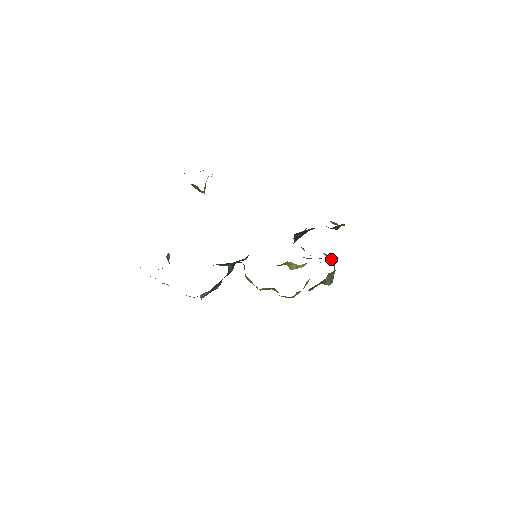
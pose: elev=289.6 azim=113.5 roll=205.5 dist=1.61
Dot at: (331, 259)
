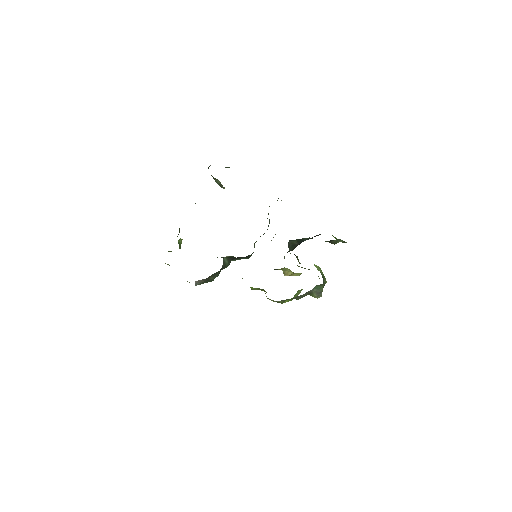
Dot at: (322, 272)
